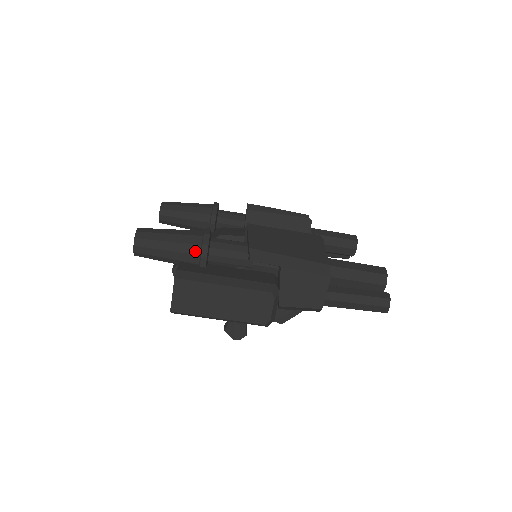
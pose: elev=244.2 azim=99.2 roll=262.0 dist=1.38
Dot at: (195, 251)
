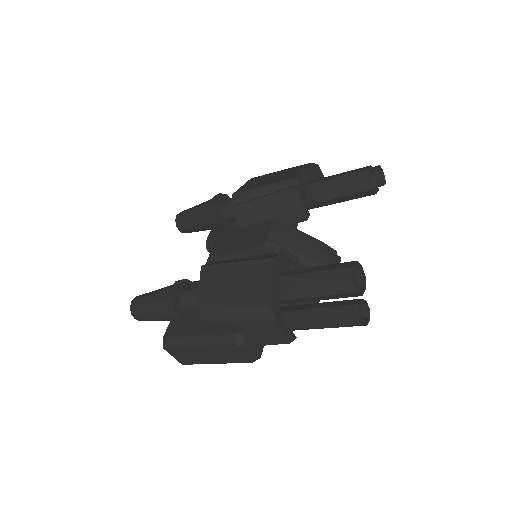
Dot at: (170, 314)
